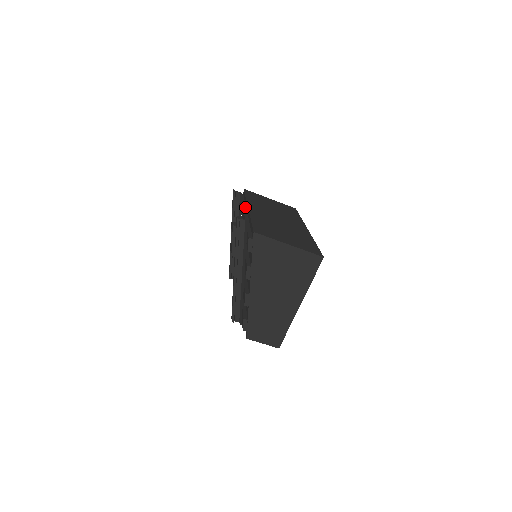
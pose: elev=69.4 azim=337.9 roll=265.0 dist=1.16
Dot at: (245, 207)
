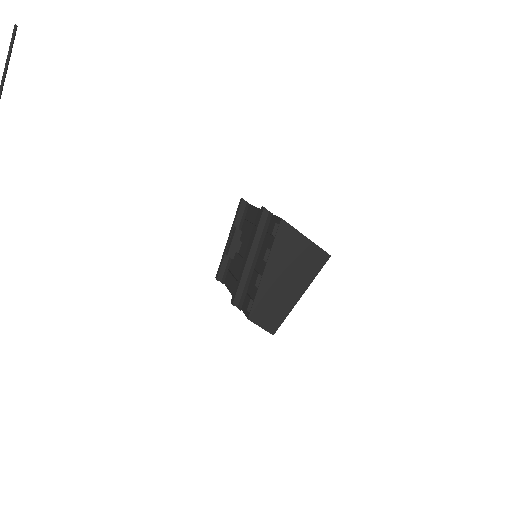
Dot at: occluded
